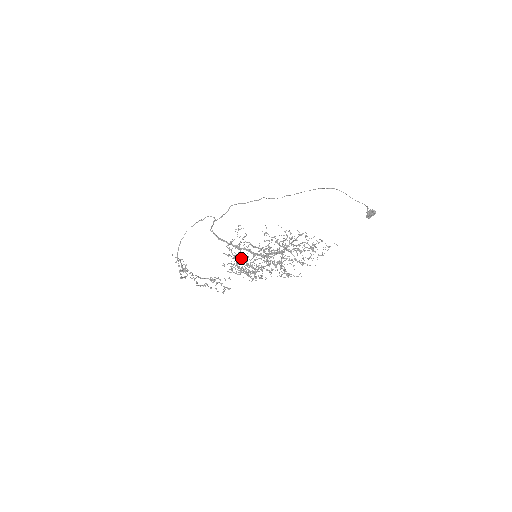
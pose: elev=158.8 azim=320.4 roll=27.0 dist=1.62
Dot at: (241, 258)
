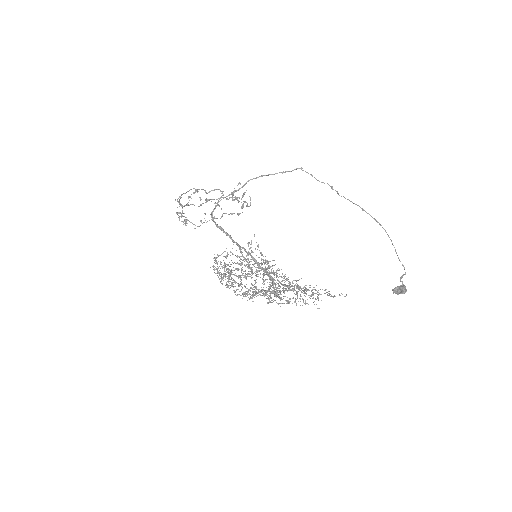
Dot at: (240, 249)
